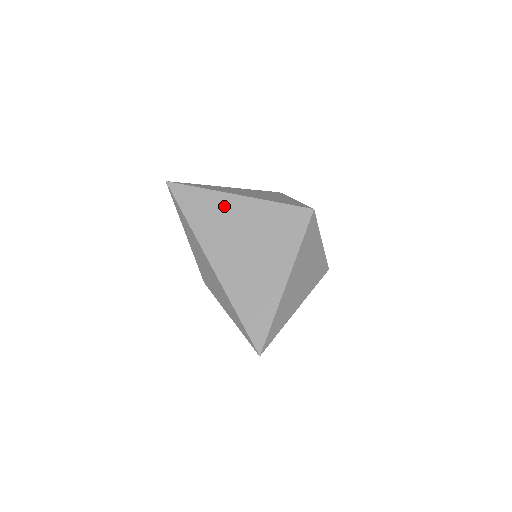
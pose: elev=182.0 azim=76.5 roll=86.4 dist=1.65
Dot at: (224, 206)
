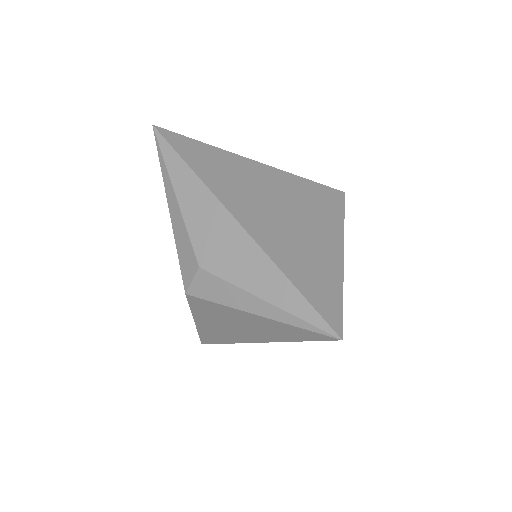
Dot at: (240, 166)
